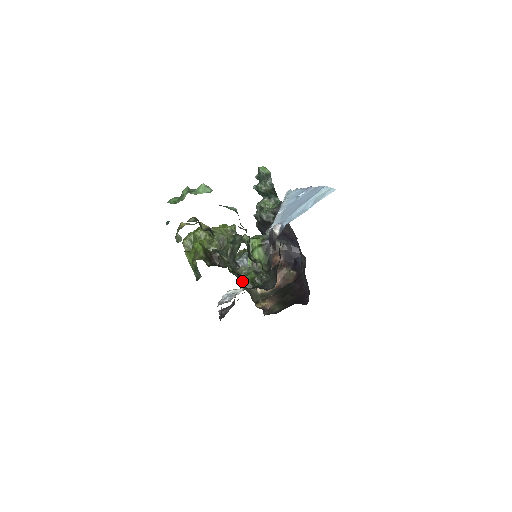
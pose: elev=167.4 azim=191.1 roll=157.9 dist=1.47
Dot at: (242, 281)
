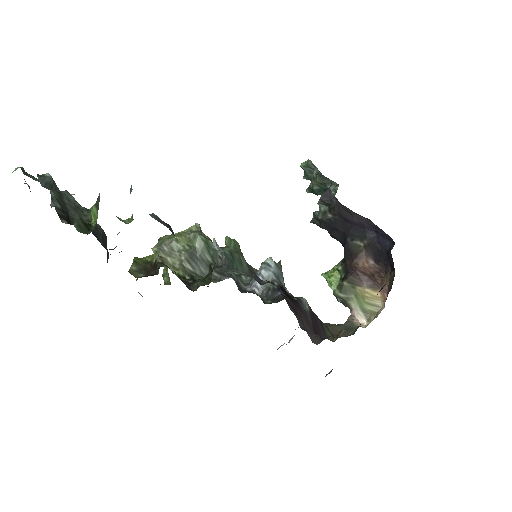
Dot at: (192, 285)
